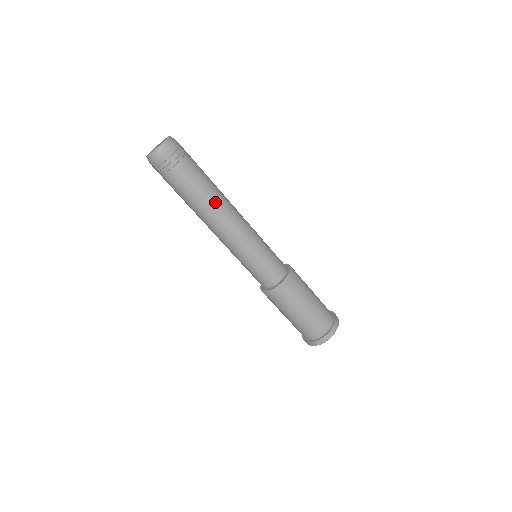
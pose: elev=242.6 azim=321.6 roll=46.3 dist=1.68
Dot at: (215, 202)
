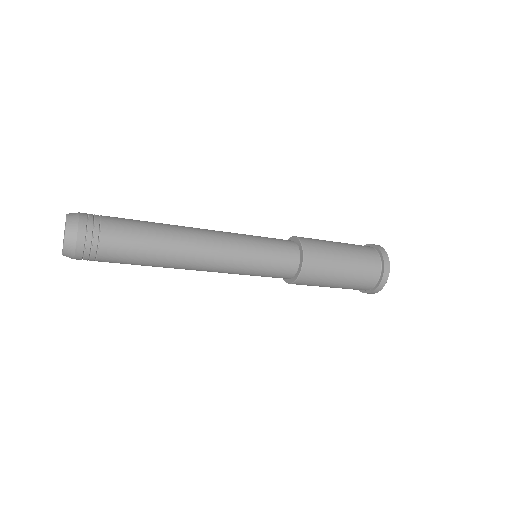
Dot at: (171, 246)
